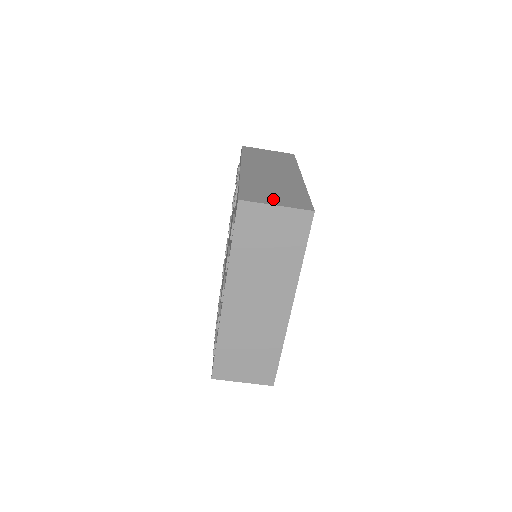
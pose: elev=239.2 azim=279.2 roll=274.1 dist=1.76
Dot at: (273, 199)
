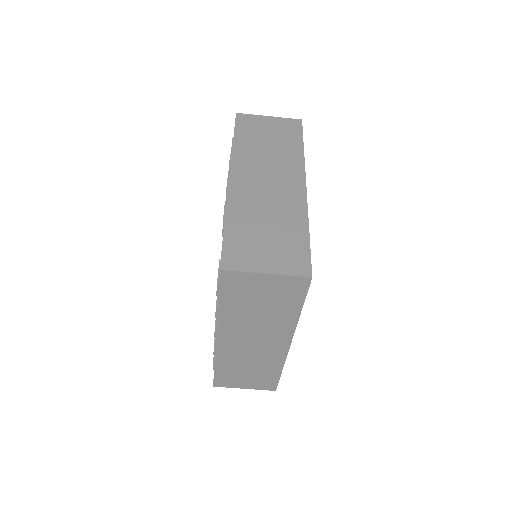
Dot at: (263, 258)
